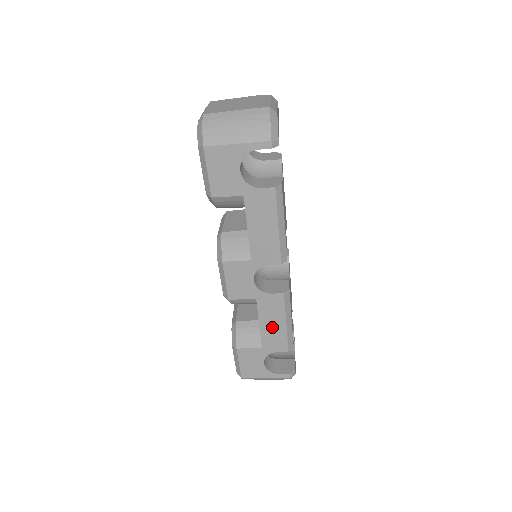
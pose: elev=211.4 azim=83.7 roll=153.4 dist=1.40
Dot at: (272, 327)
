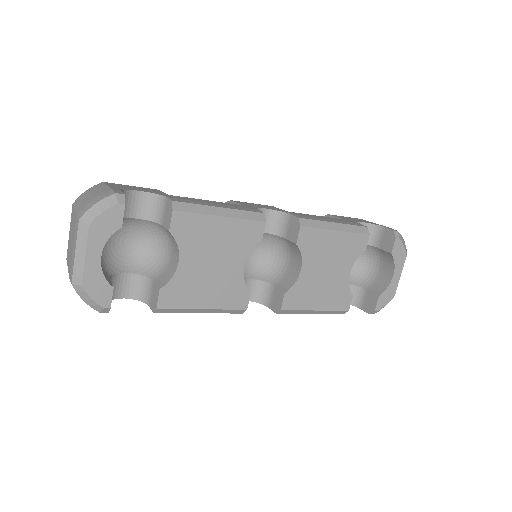
Dot at: occluded
